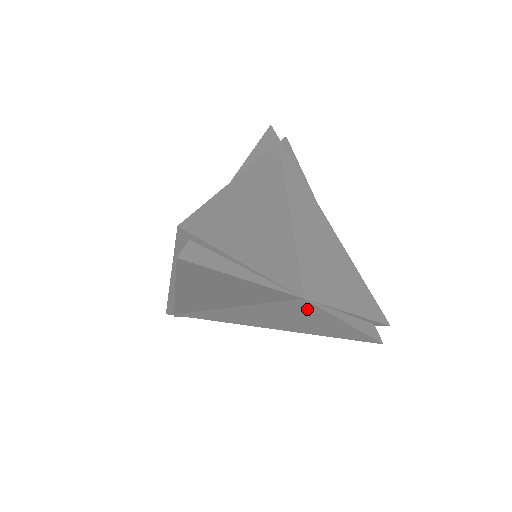
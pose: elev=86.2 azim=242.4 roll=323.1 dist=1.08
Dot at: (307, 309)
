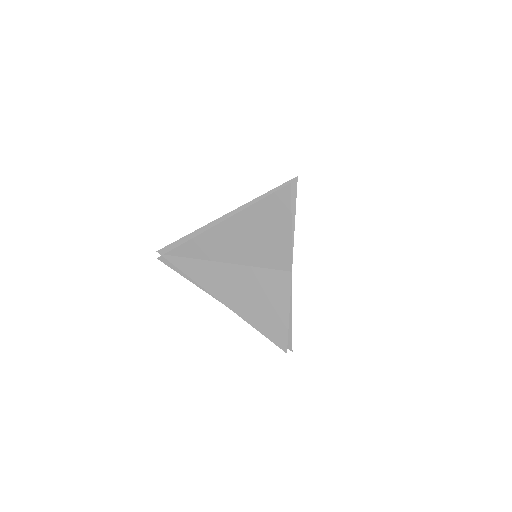
Dot at: (281, 286)
